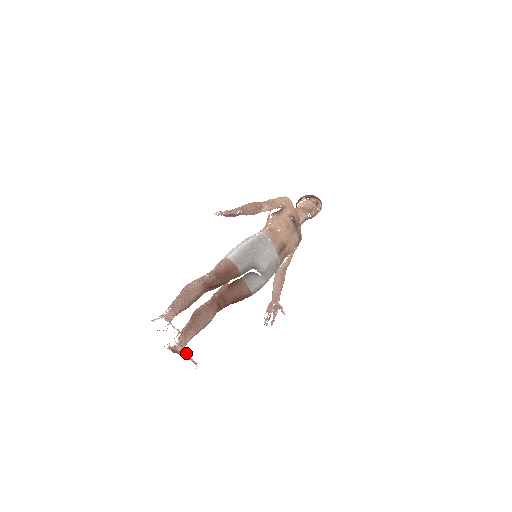
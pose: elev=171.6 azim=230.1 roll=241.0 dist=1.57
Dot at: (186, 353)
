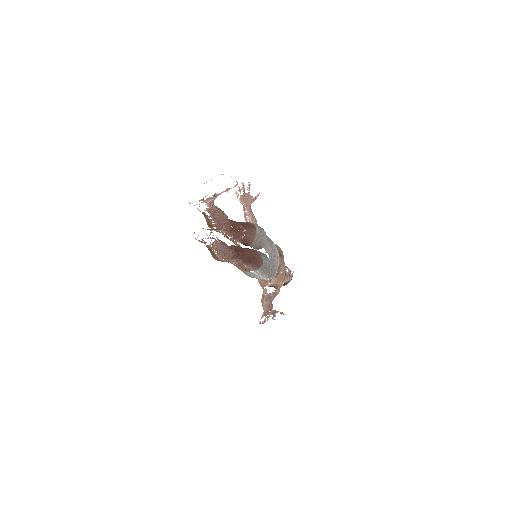
Dot at: occluded
